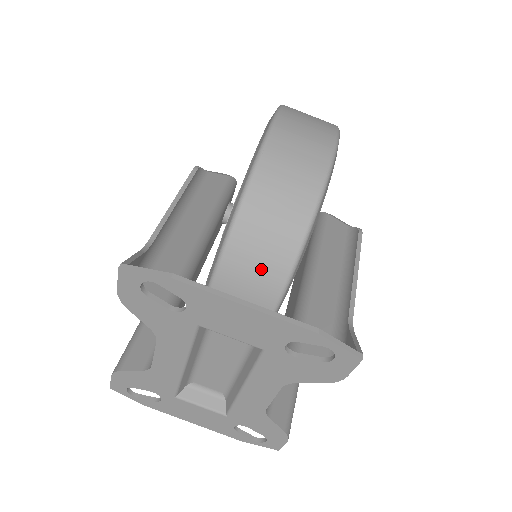
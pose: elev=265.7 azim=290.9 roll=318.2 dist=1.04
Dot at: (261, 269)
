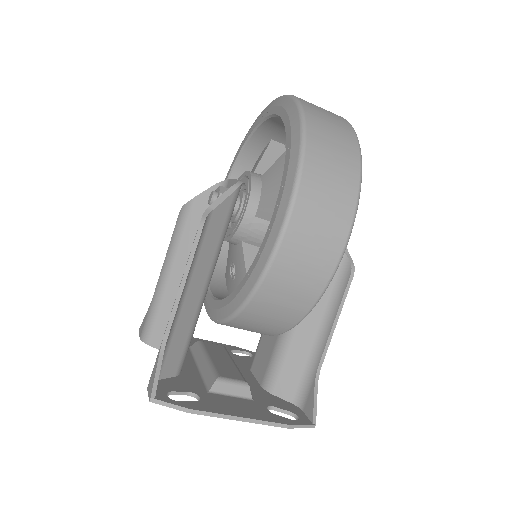
Dot at: (257, 330)
